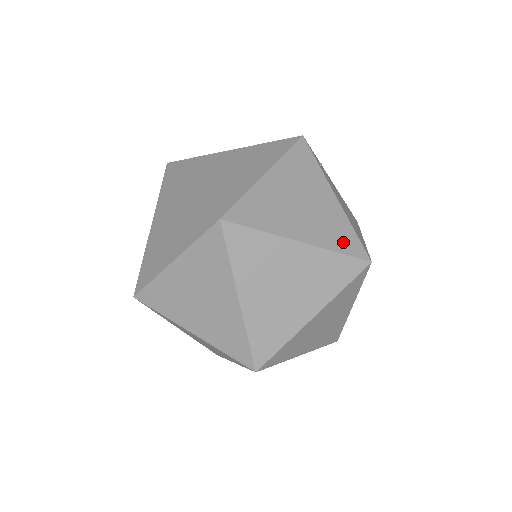
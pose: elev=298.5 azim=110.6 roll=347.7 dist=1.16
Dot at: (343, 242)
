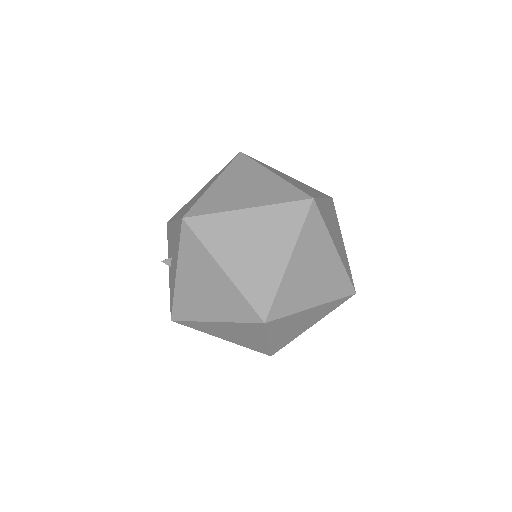
Dot at: occluded
